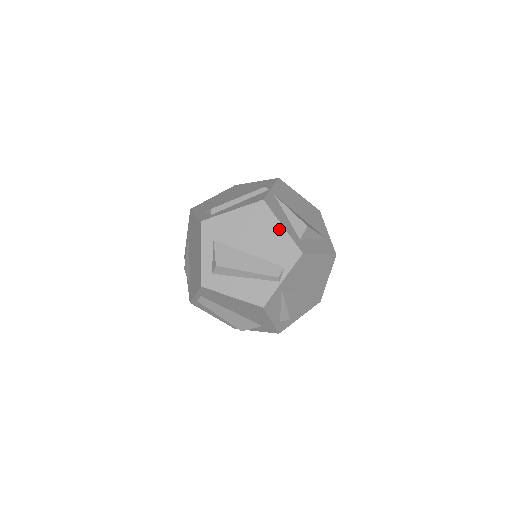
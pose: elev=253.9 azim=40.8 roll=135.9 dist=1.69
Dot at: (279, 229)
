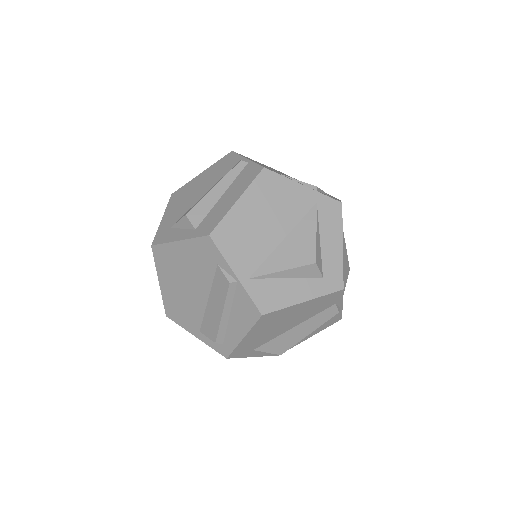
Dot at: (303, 305)
